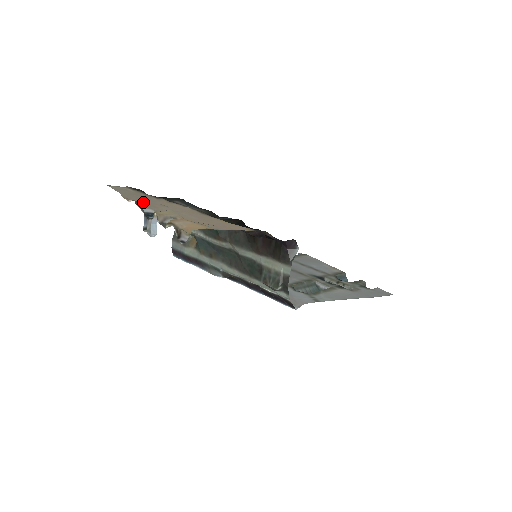
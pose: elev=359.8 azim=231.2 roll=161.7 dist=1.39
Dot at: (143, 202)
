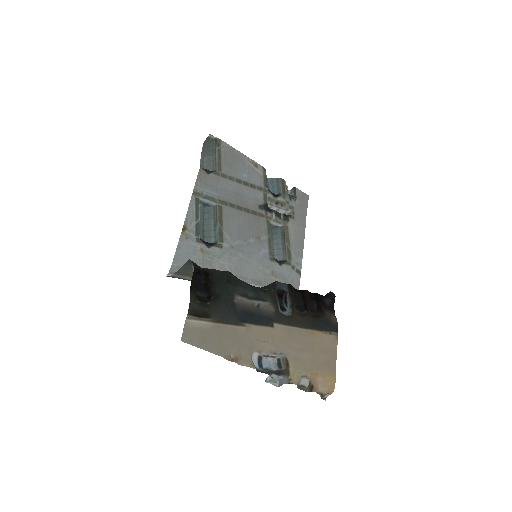
Dot at: (243, 349)
